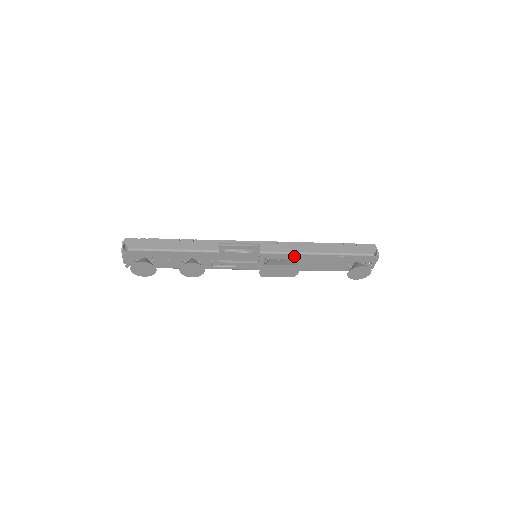
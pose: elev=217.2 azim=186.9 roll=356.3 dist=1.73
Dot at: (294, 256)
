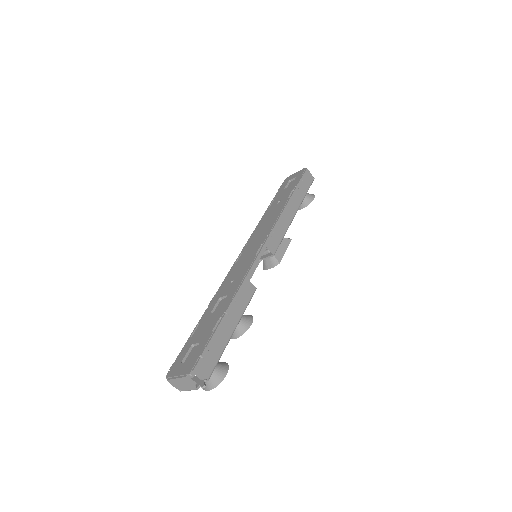
Dot at: occluded
